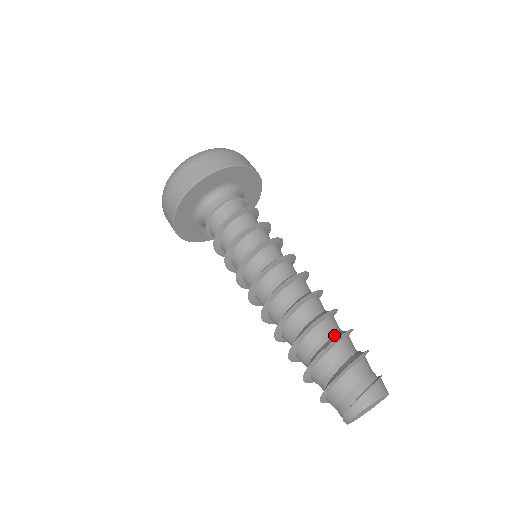
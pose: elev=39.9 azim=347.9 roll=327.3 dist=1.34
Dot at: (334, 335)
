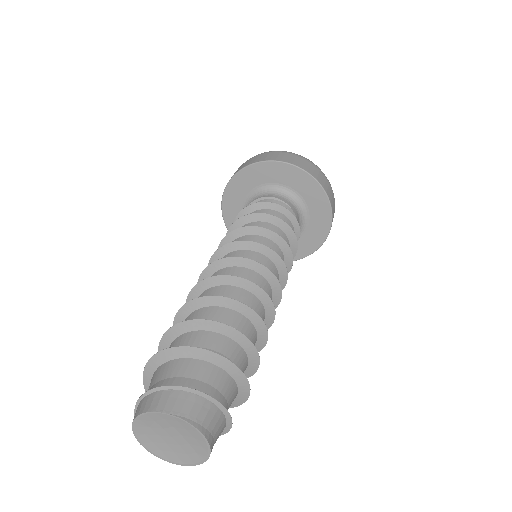
Dot at: occluded
